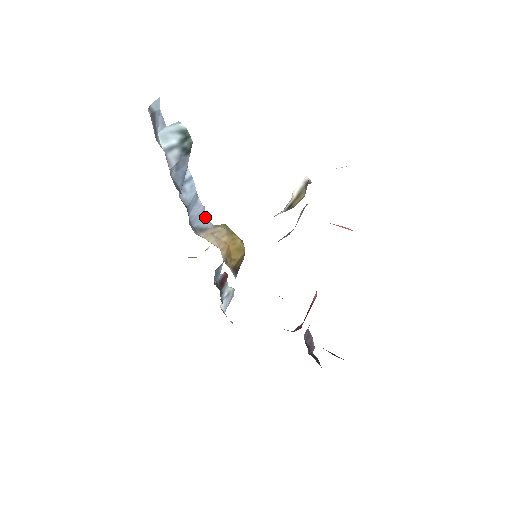
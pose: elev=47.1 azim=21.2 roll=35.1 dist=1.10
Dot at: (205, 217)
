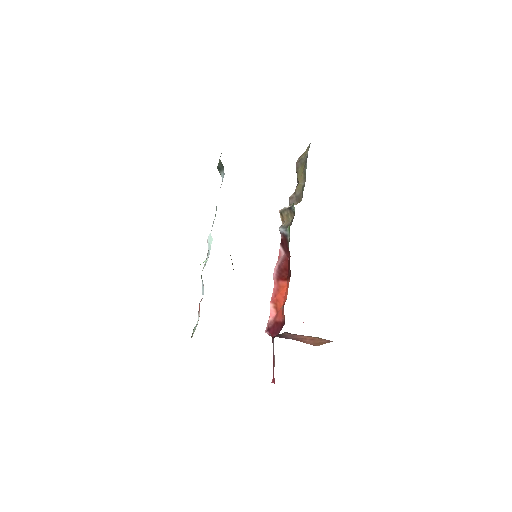
Dot at: occluded
